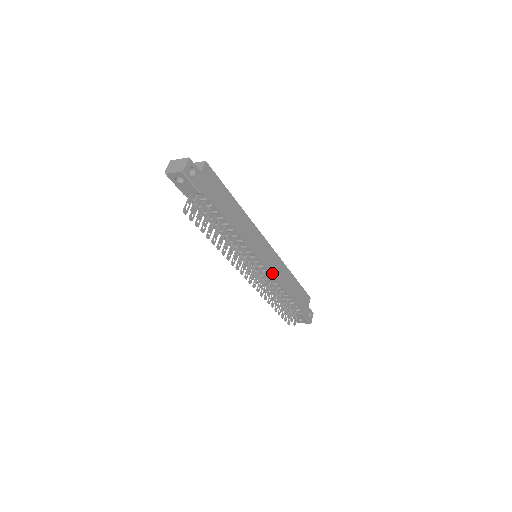
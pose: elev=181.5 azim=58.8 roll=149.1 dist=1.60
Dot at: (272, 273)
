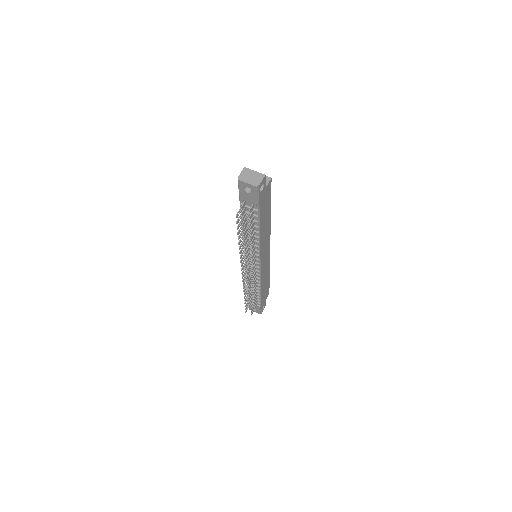
Dot at: (261, 274)
